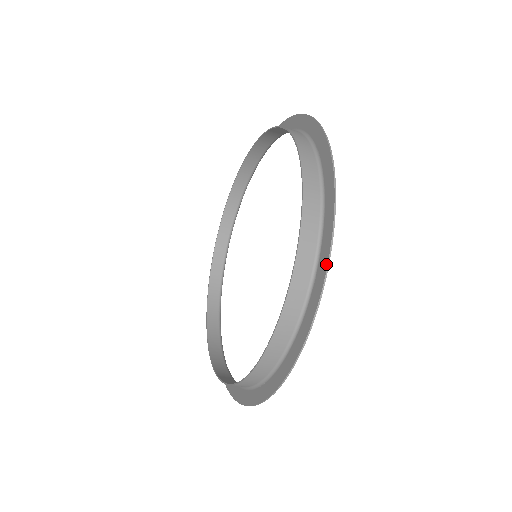
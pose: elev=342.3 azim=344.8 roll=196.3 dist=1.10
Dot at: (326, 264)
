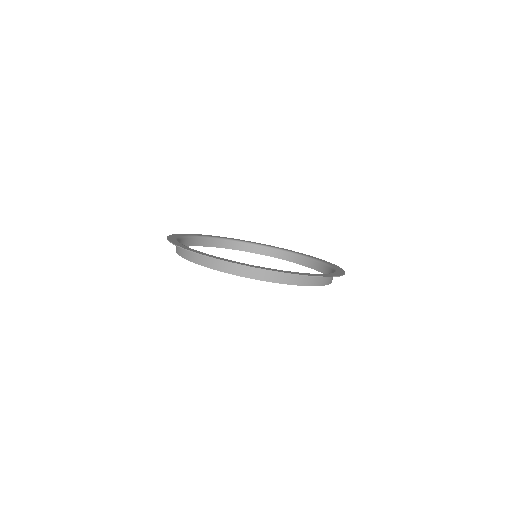
Dot at: occluded
